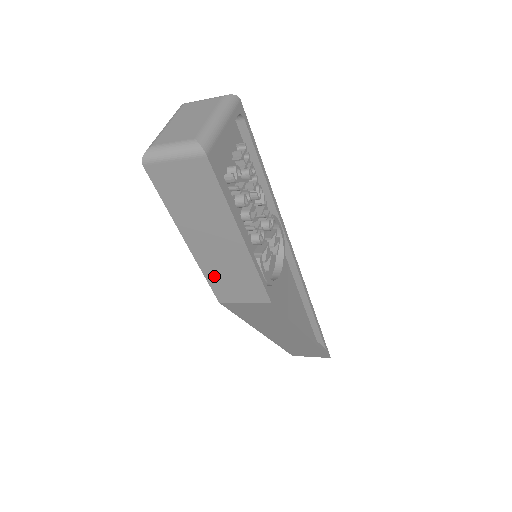
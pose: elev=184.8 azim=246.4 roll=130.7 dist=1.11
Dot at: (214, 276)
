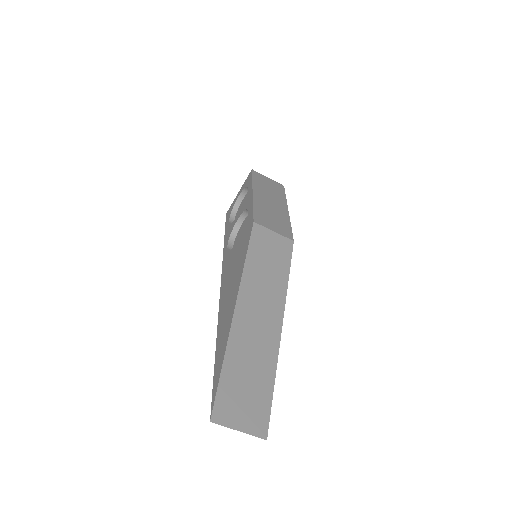
Dot at: (260, 211)
